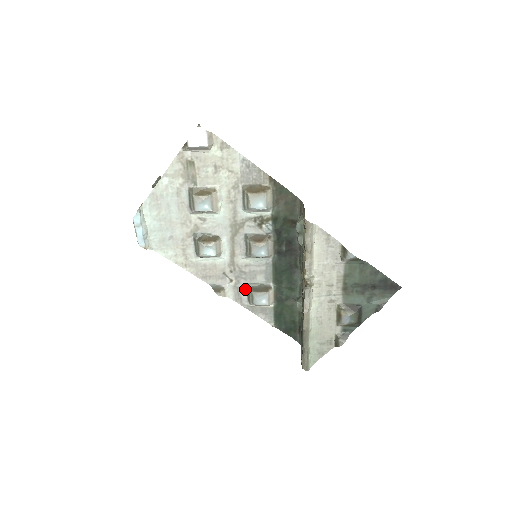
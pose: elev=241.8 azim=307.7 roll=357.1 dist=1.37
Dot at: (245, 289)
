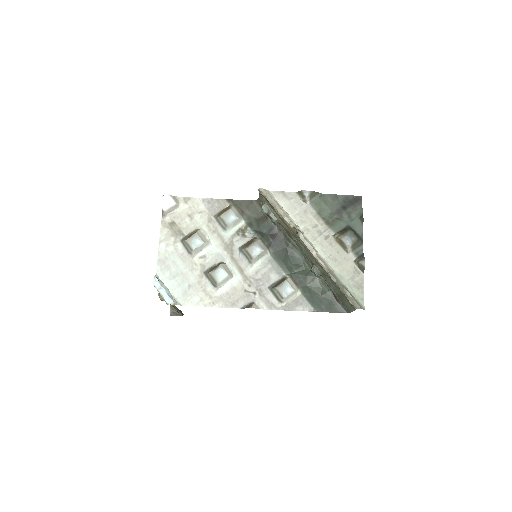
Dot at: (270, 293)
